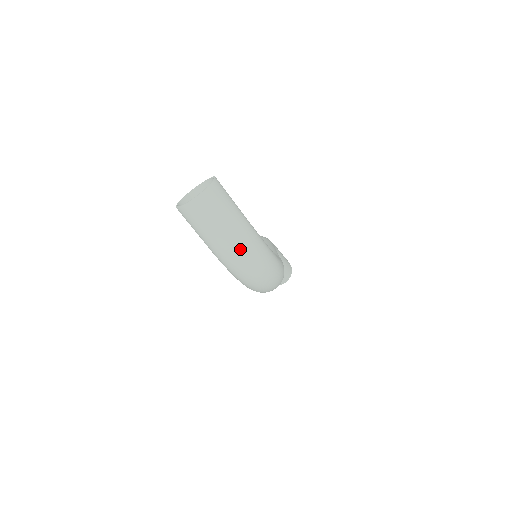
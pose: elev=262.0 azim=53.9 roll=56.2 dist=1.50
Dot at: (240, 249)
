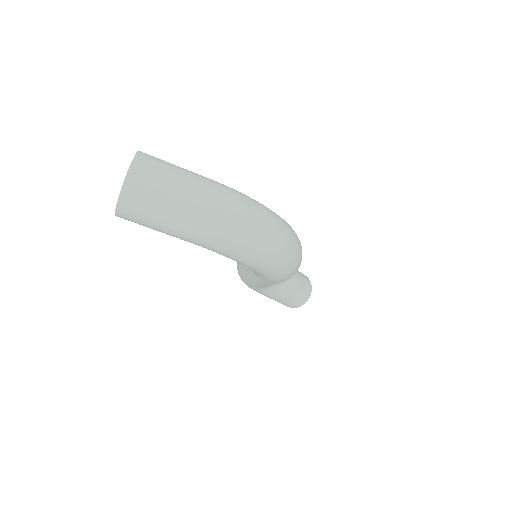
Dot at: (223, 208)
